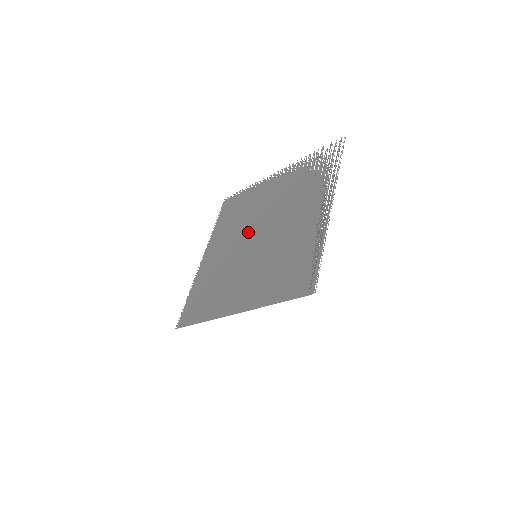
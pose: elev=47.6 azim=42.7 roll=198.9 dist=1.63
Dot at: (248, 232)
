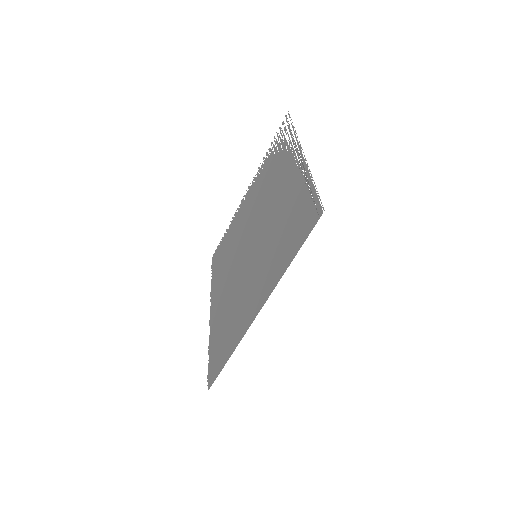
Dot at: (241, 251)
